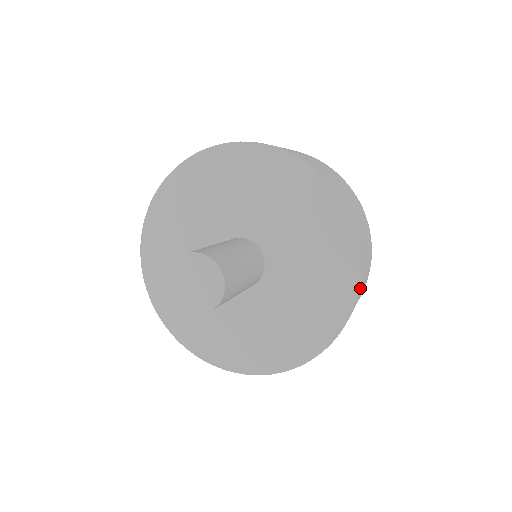
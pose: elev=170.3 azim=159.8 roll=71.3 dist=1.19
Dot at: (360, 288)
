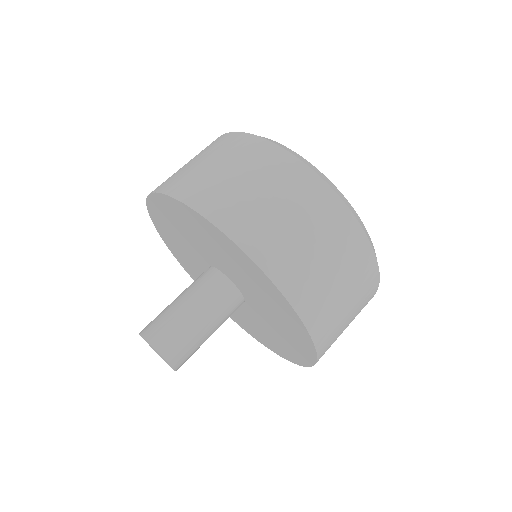
Dot at: (327, 349)
